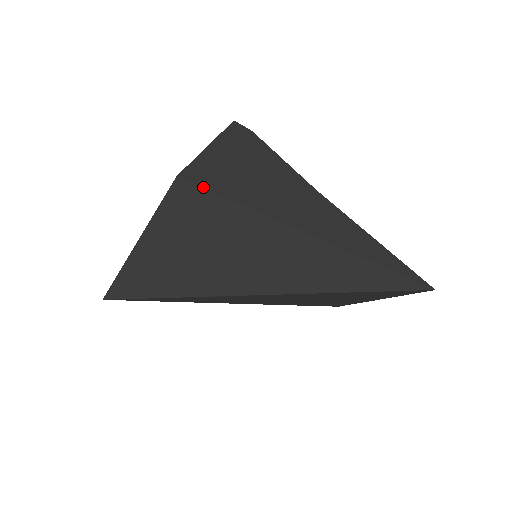
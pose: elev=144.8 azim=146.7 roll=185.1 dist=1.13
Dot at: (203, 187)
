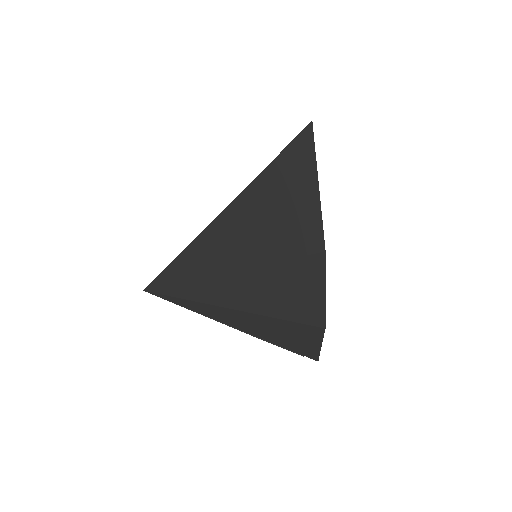
Dot at: occluded
